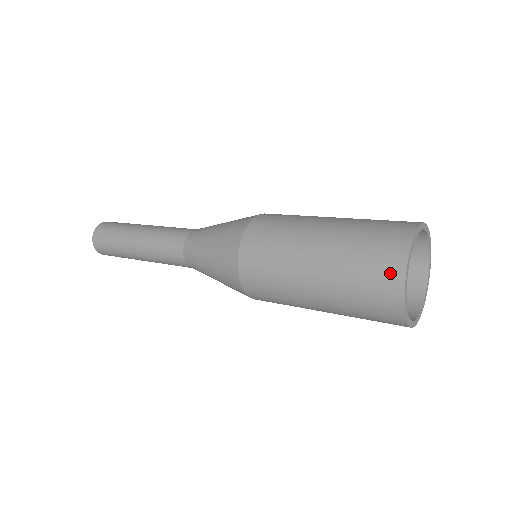
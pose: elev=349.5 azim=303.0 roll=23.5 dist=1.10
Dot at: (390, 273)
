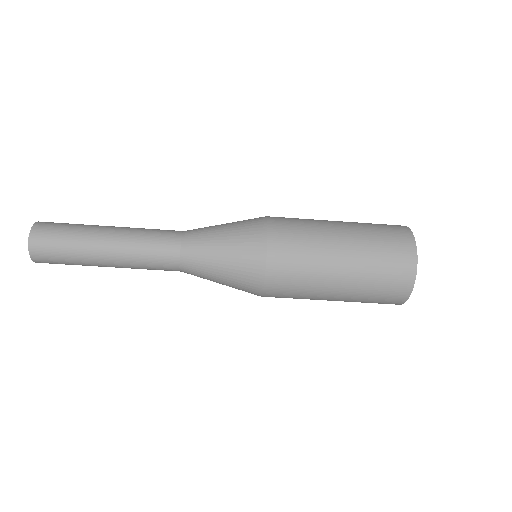
Dot at: (402, 234)
